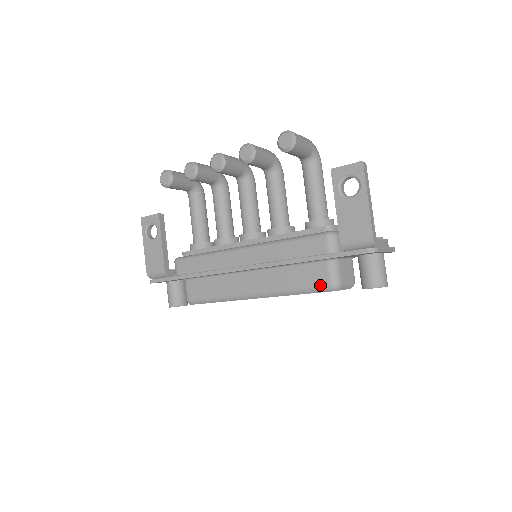
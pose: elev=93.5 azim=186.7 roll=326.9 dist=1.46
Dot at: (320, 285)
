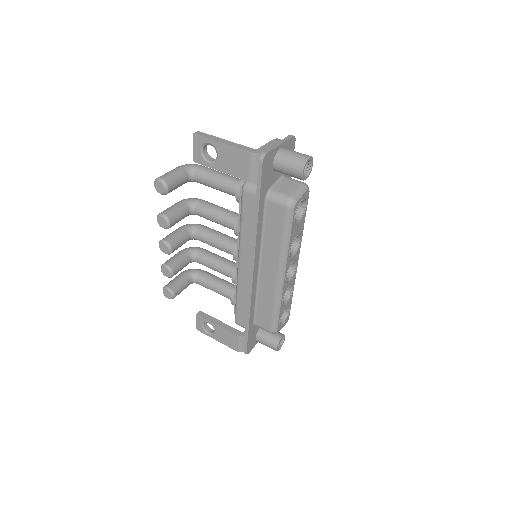
Dot at: (285, 216)
